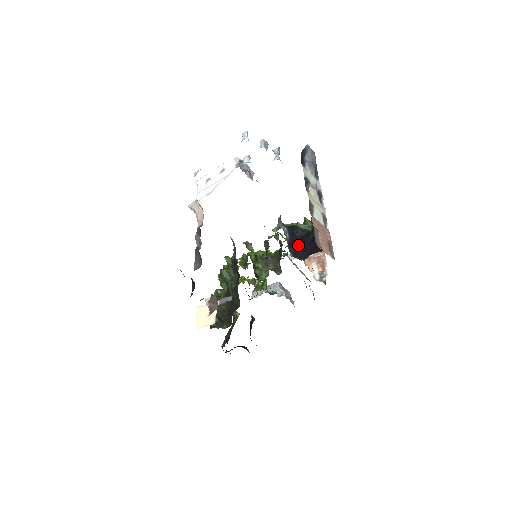
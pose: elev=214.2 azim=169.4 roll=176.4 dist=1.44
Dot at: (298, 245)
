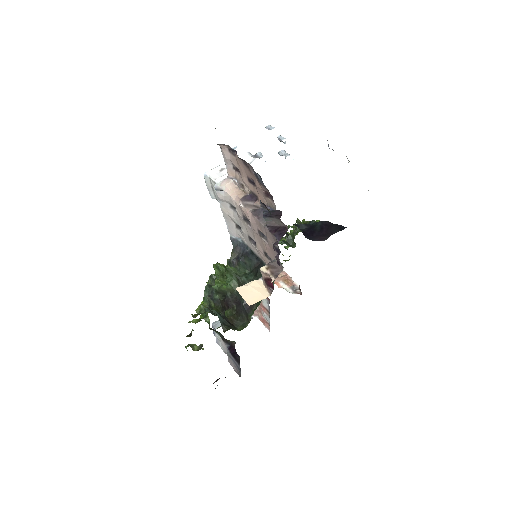
Dot at: (309, 233)
